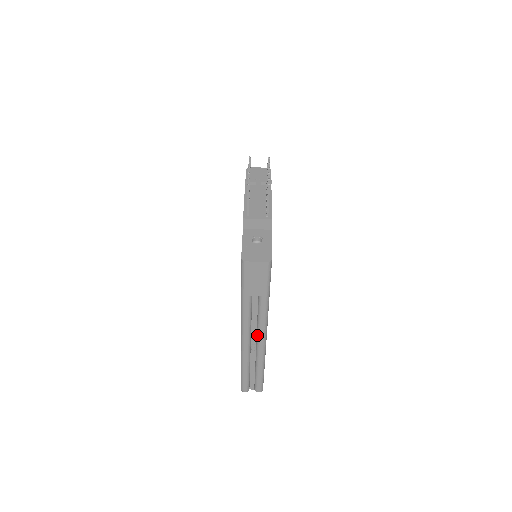
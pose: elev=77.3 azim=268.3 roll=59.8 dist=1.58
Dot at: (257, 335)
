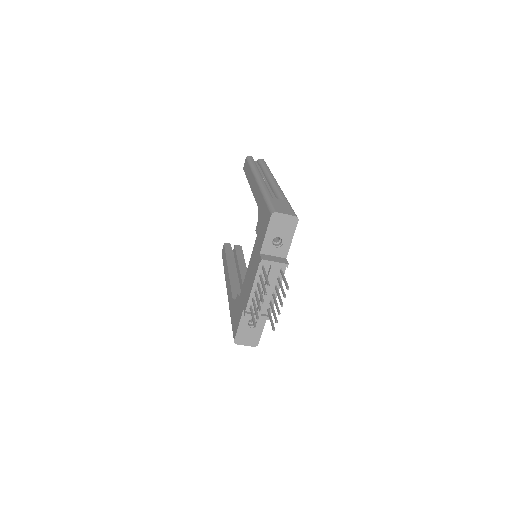
Dot at: occluded
